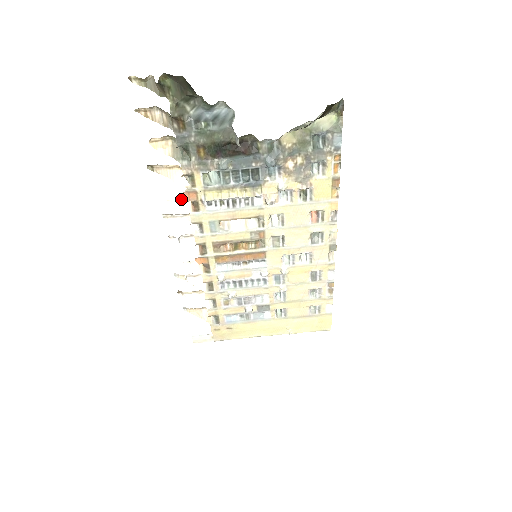
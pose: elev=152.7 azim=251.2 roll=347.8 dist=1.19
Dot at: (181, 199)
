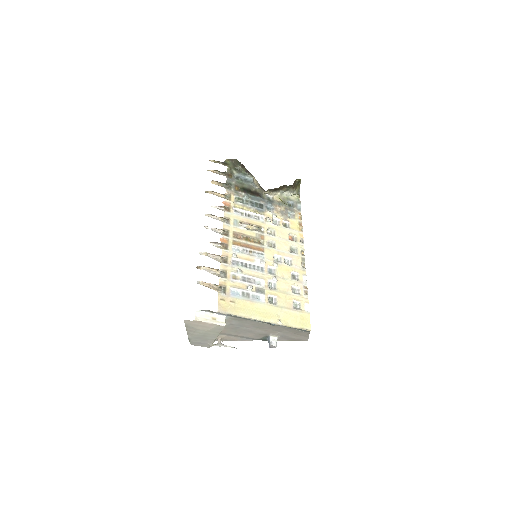
Dot at: (219, 208)
